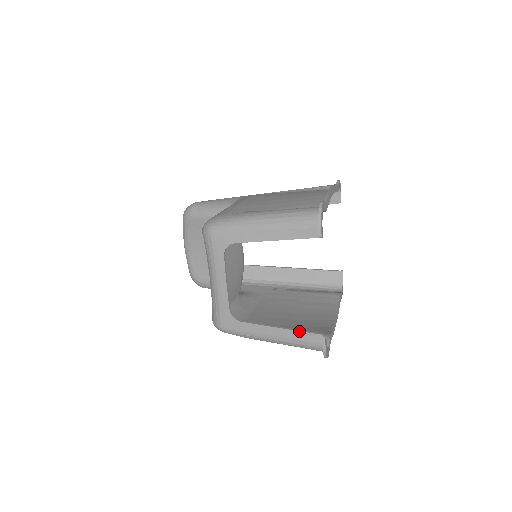
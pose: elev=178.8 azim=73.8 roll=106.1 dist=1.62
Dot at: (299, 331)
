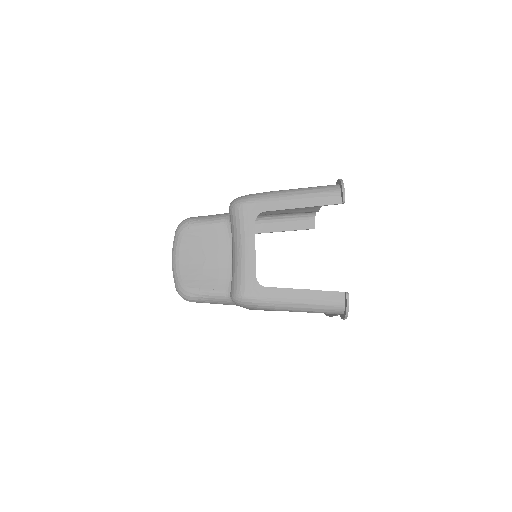
Dot at: (323, 291)
